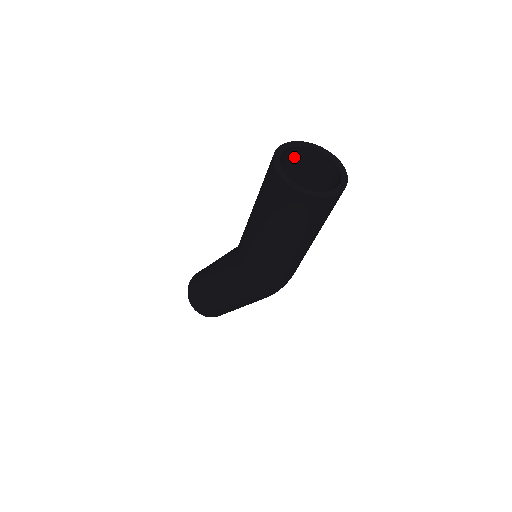
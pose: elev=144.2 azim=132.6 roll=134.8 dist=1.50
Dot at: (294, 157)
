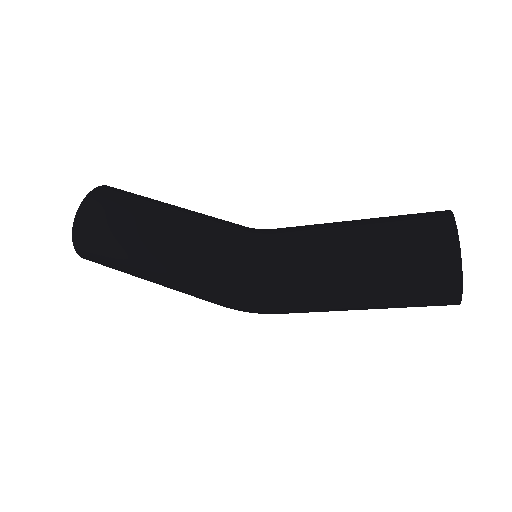
Dot at: occluded
